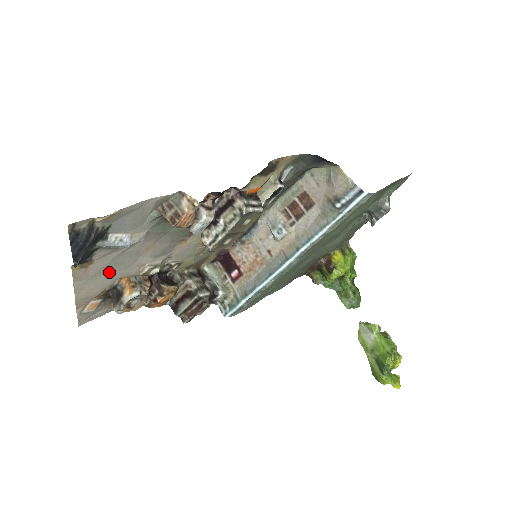
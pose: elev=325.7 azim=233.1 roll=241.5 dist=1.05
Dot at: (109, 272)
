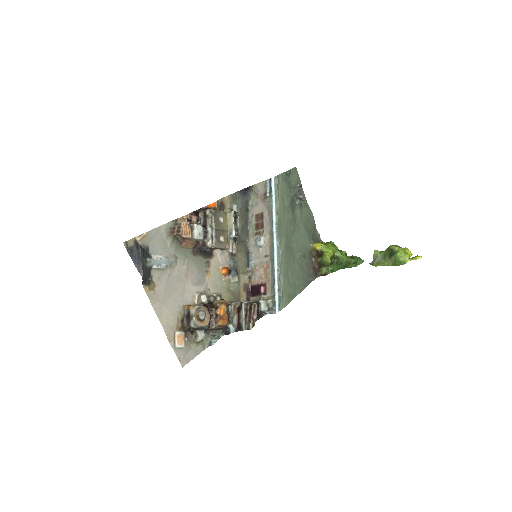
Dot at: (172, 298)
